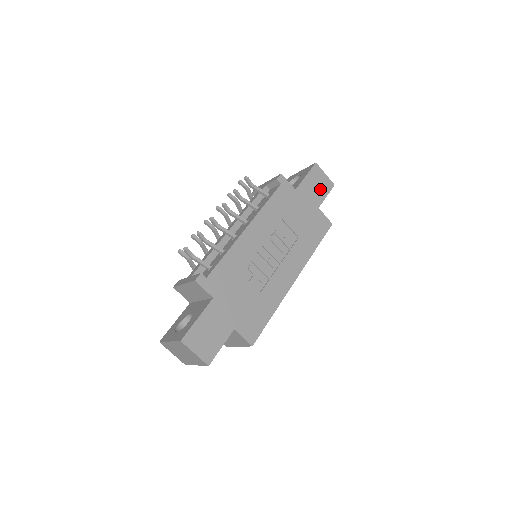
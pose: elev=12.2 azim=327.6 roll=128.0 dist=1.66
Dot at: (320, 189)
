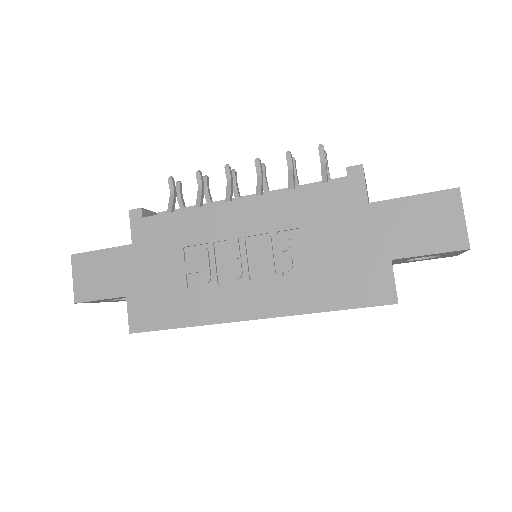
Dot at: (425, 234)
